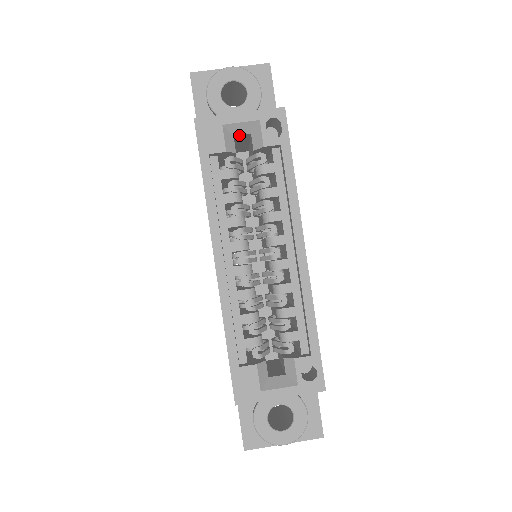
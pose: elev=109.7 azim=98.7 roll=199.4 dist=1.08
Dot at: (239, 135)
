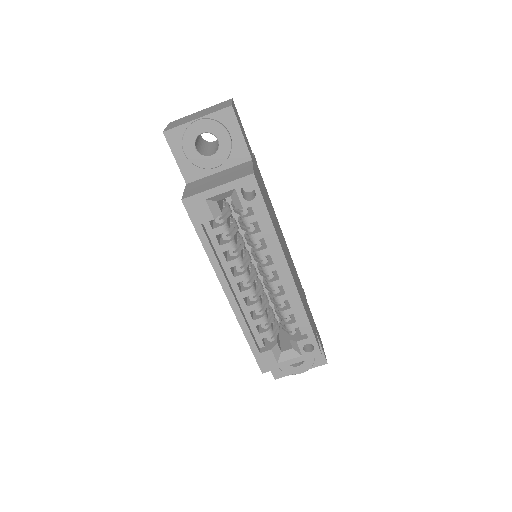
Dot at: (221, 199)
